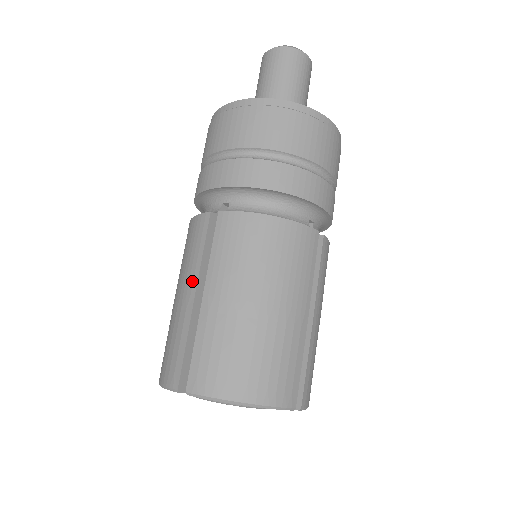
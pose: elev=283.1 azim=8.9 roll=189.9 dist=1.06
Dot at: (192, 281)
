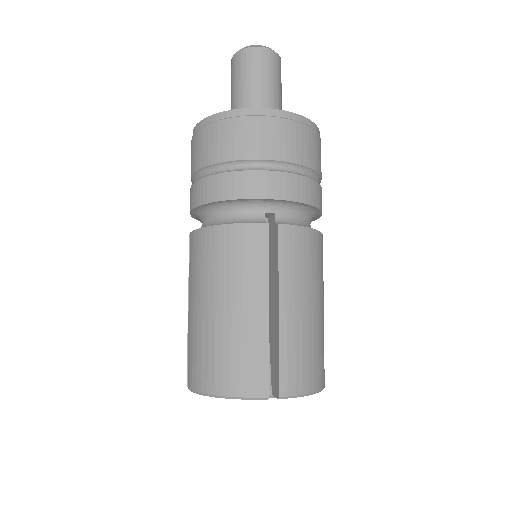
Dot at: (261, 293)
